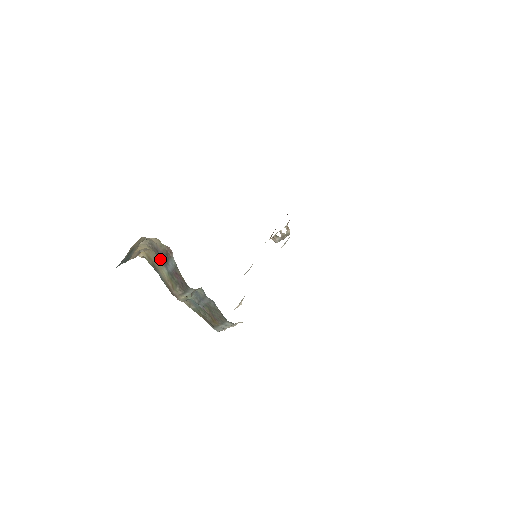
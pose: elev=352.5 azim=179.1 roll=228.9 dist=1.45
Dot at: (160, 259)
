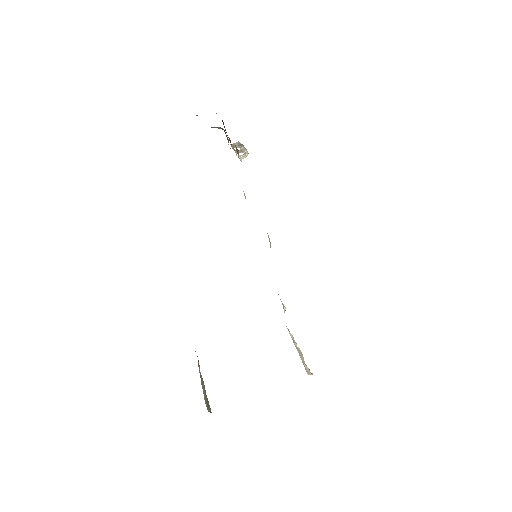
Dot at: occluded
